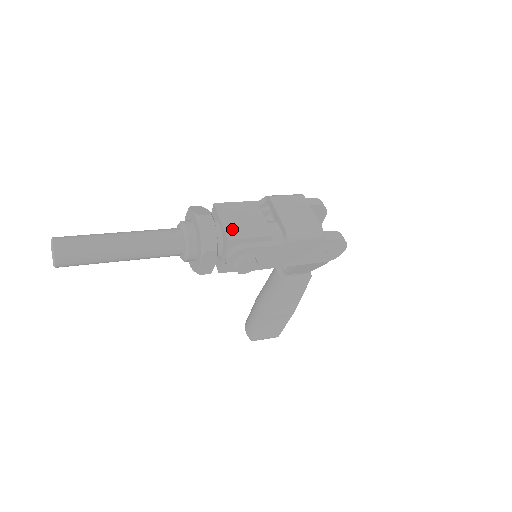
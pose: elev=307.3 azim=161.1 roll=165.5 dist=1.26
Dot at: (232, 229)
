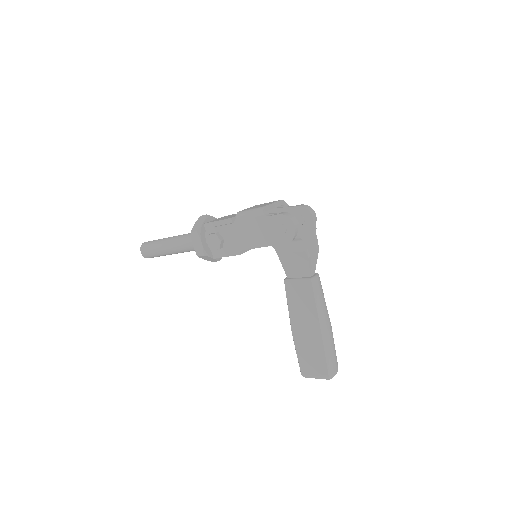
Dot at: occluded
